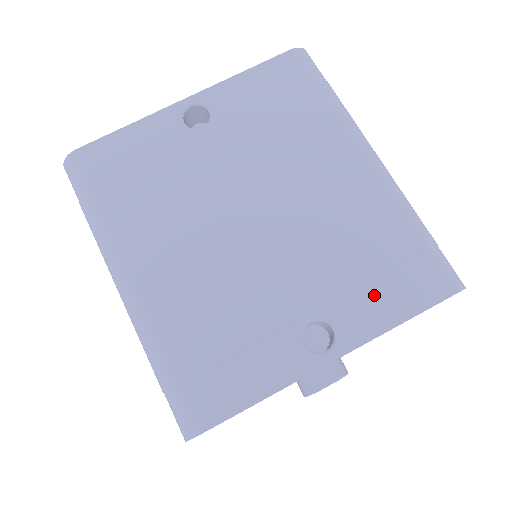
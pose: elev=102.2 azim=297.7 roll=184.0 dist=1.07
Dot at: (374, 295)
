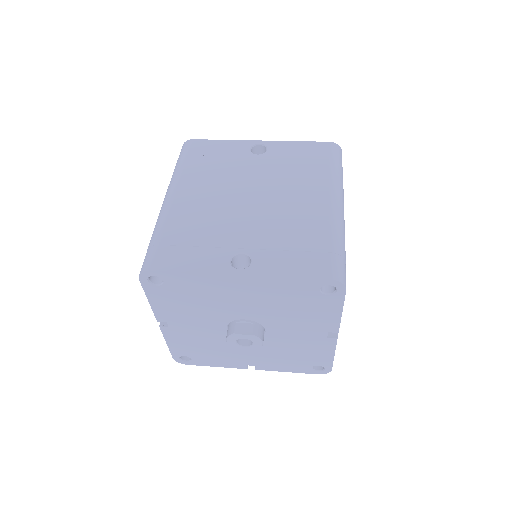
Dot at: (286, 258)
